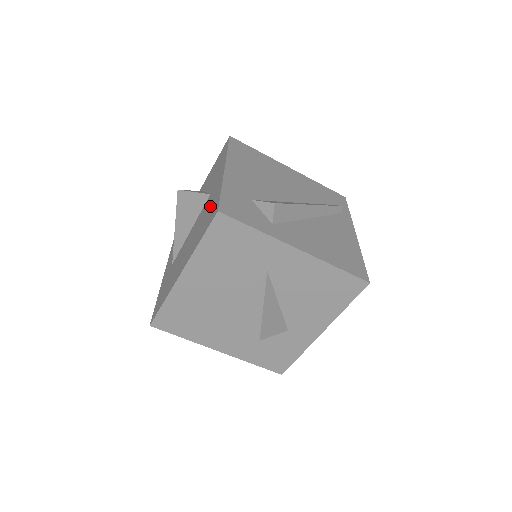
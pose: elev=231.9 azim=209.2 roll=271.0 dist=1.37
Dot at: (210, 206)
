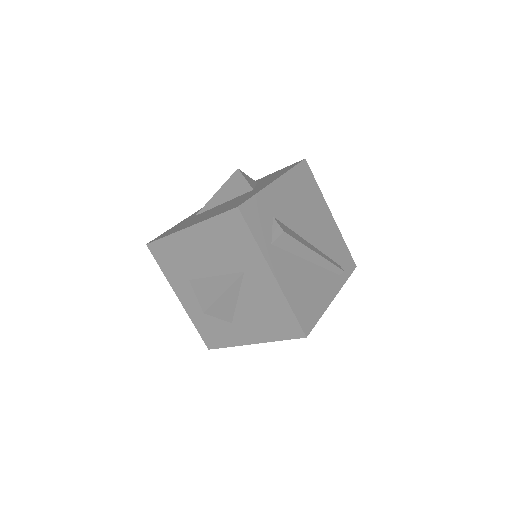
Dot at: (242, 198)
